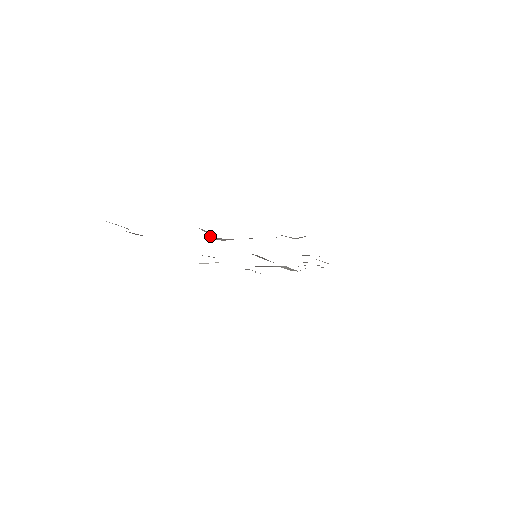
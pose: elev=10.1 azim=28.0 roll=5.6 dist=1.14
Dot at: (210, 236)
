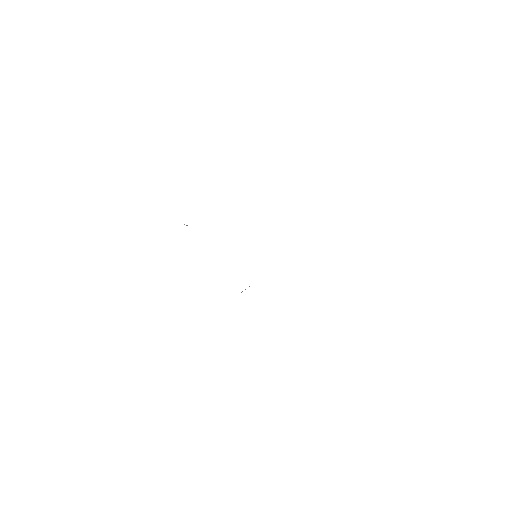
Dot at: (186, 225)
